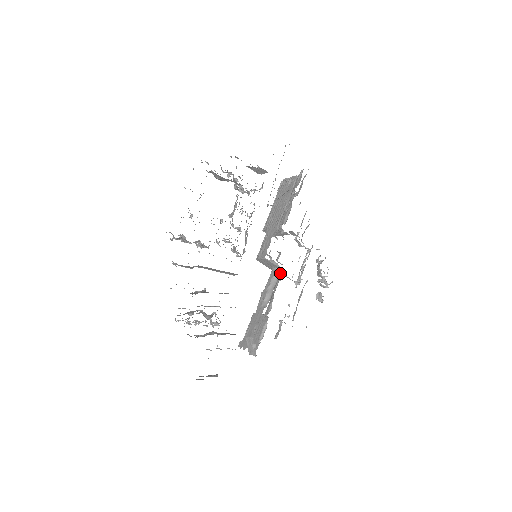
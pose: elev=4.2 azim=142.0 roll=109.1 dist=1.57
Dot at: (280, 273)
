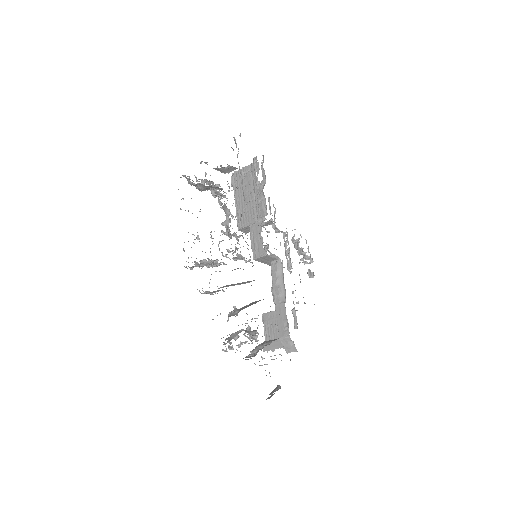
Dot at: (282, 264)
